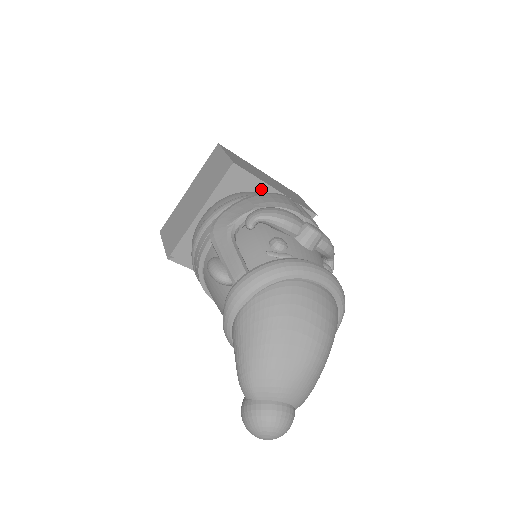
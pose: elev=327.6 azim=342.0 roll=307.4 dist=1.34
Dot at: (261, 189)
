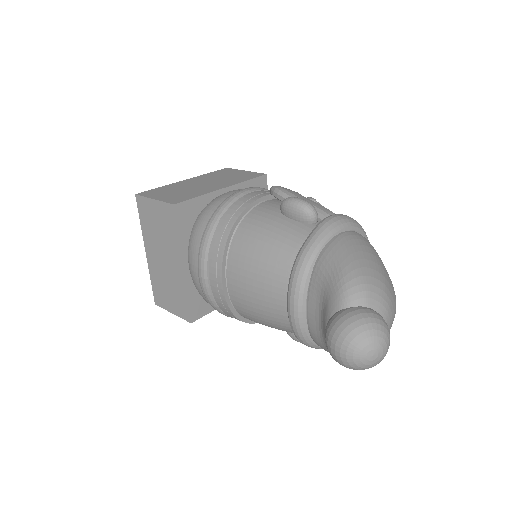
Dot at: occluded
